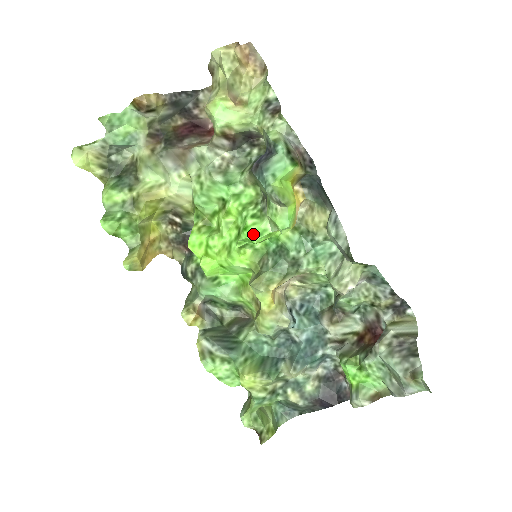
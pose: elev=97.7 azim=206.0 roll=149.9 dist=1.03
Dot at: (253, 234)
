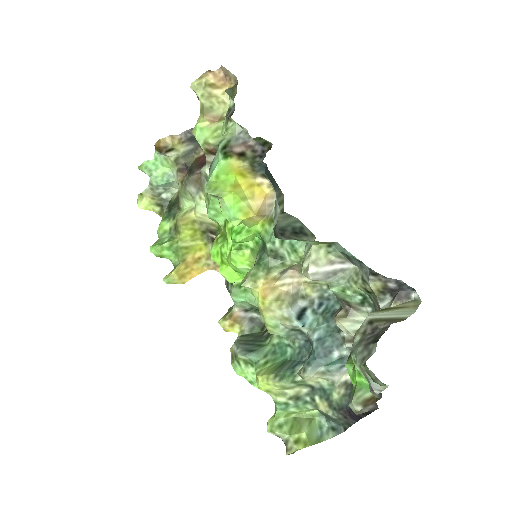
Dot at: (235, 233)
